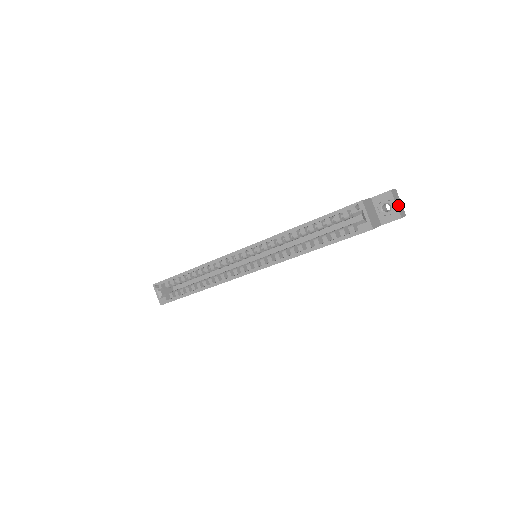
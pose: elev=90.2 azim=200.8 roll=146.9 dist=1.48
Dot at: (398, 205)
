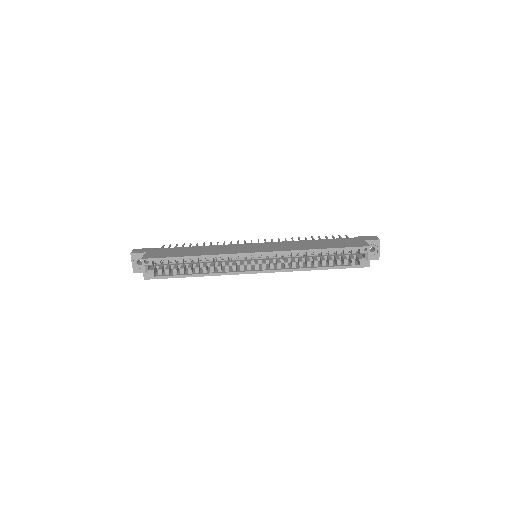
Dot at: (378, 249)
